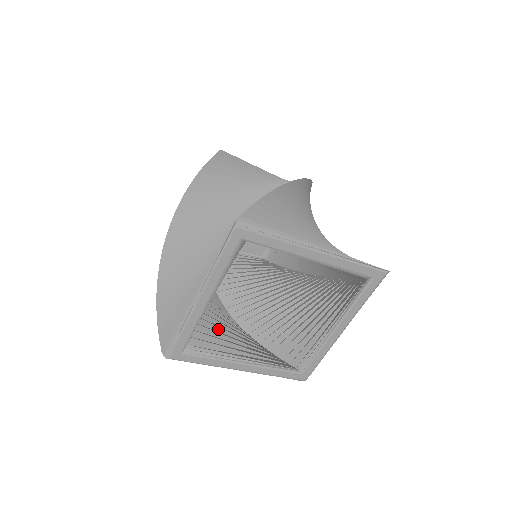
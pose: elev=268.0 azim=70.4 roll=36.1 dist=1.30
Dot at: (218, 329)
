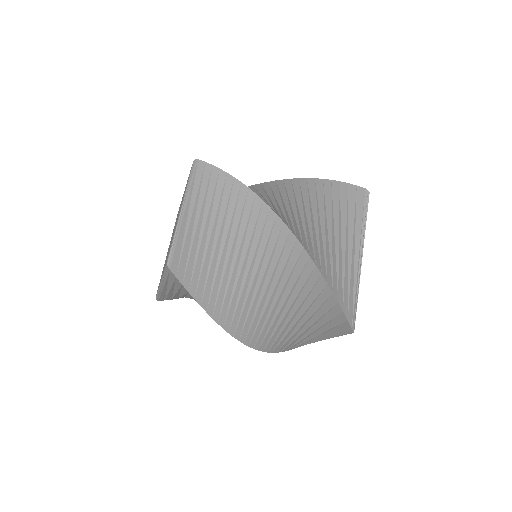
Dot at: occluded
